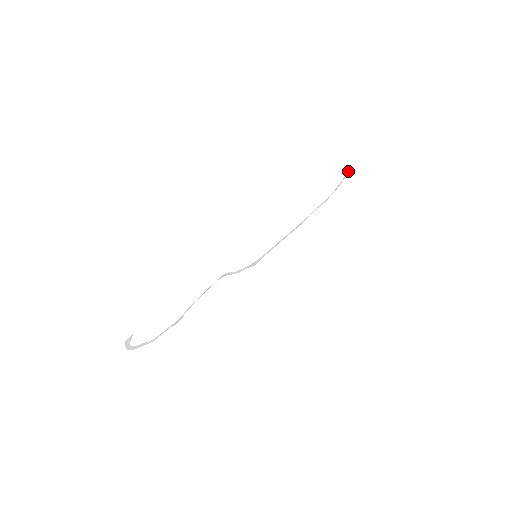
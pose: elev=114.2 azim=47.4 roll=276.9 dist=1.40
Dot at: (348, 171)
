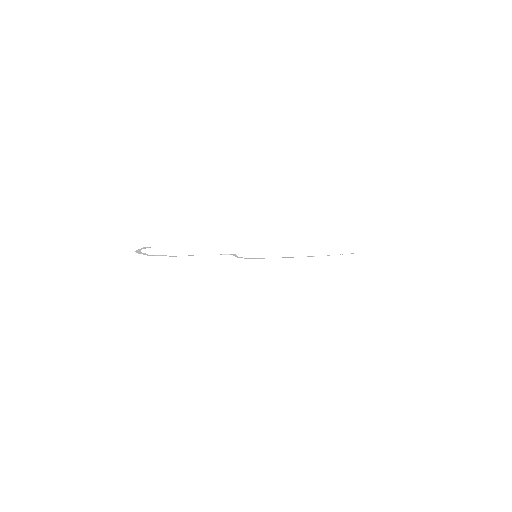
Dot at: (351, 253)
